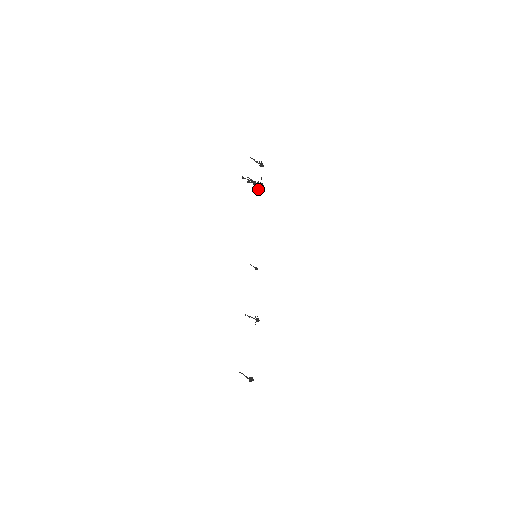
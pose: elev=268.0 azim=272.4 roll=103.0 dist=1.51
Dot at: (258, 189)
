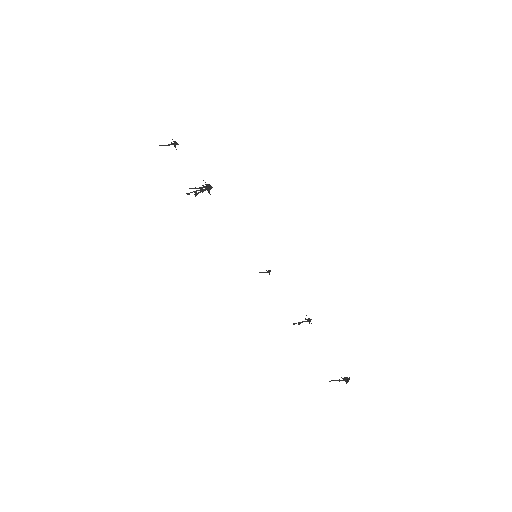
Dot at: occluded
